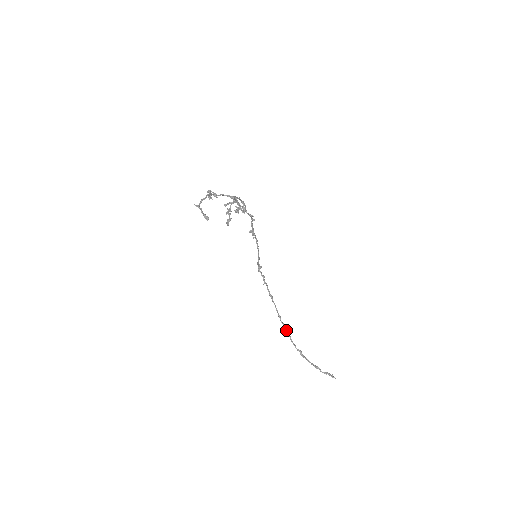
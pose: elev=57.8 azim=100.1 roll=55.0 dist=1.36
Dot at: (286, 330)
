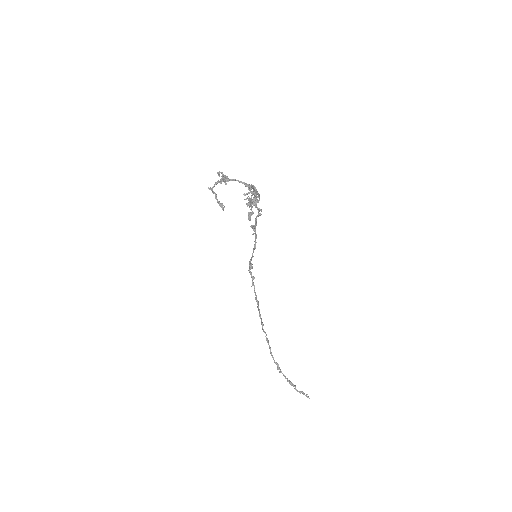
Dot at: (267, 340)
